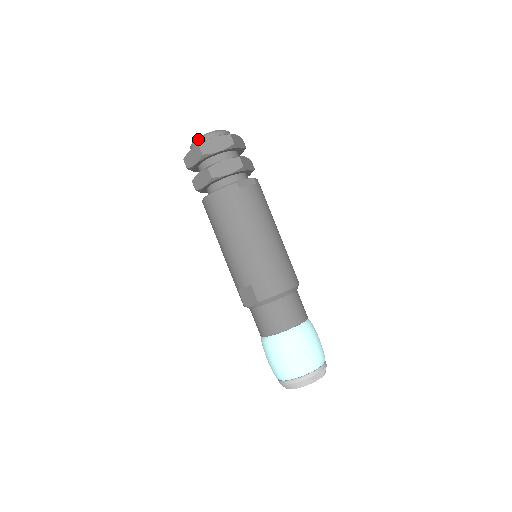
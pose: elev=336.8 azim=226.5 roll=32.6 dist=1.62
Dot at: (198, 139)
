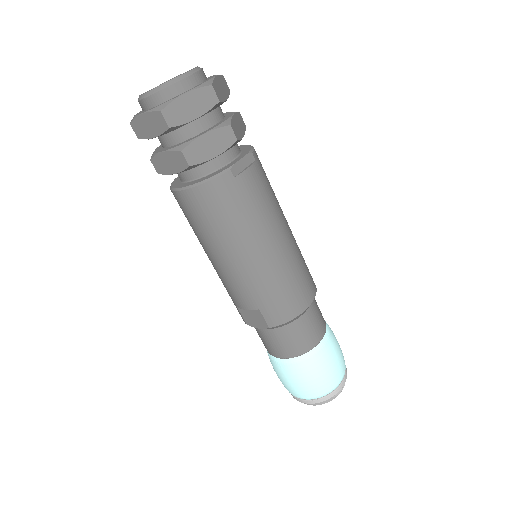
Dot at: (154, 93)
